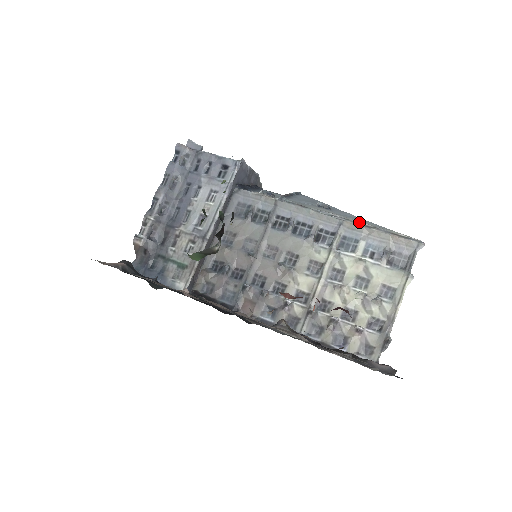
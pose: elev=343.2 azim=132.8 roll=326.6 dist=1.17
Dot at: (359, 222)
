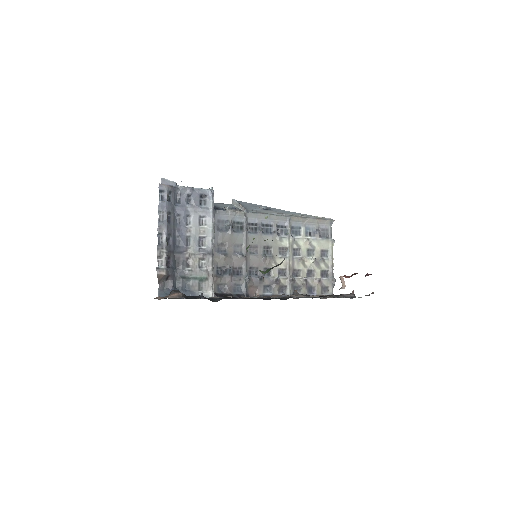
Dot at: (298, 216)
